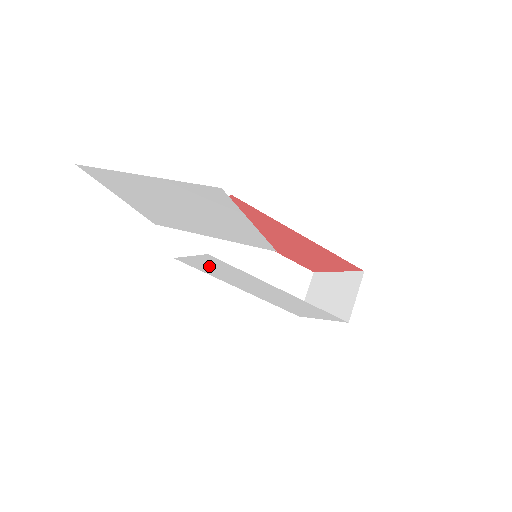
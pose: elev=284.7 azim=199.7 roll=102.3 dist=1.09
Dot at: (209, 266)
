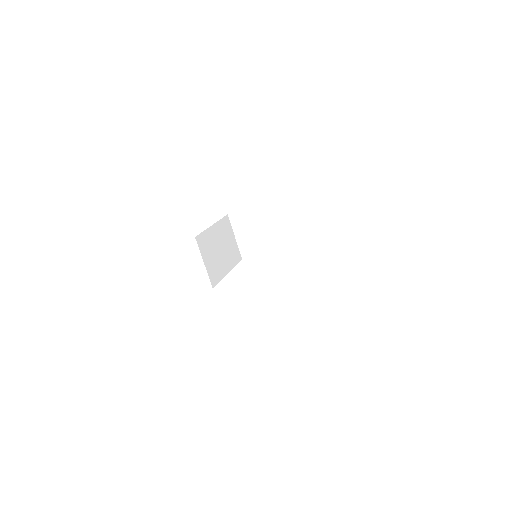
Dot at: occluded
